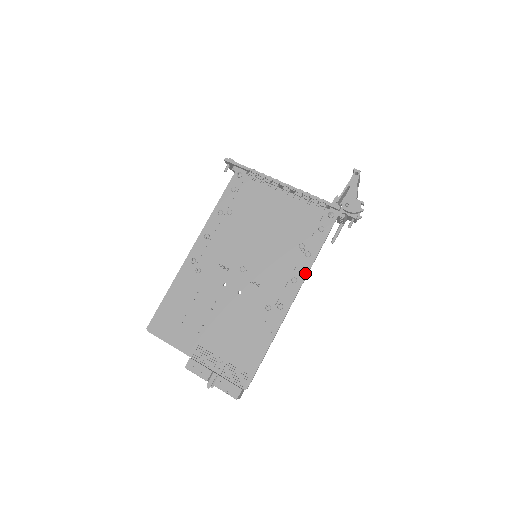
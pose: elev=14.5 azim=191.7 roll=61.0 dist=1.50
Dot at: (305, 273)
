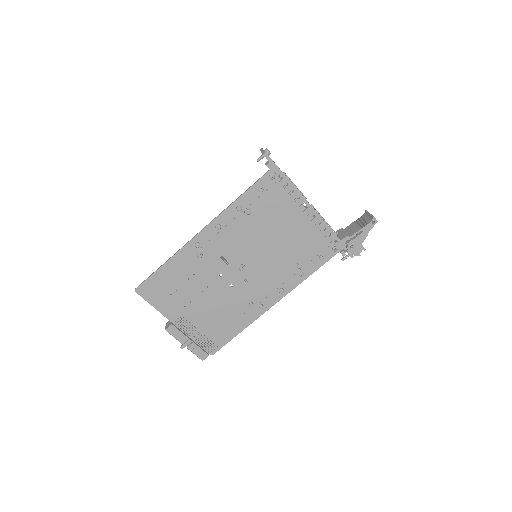
Dot at: (292, 288)
